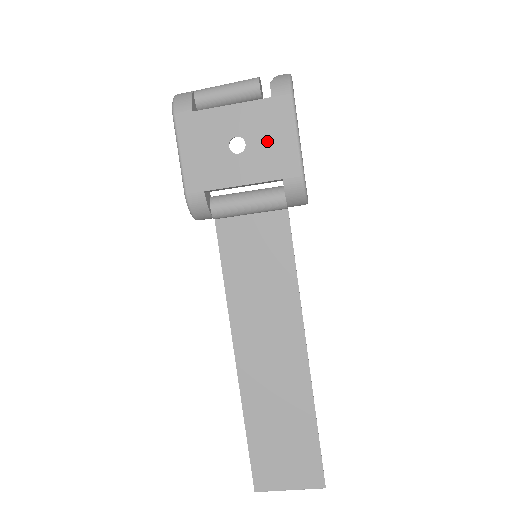
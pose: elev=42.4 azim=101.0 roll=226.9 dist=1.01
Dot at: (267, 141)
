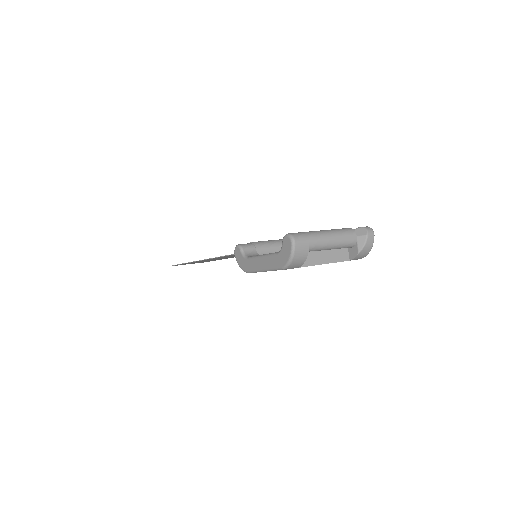
Dot at: occluded
